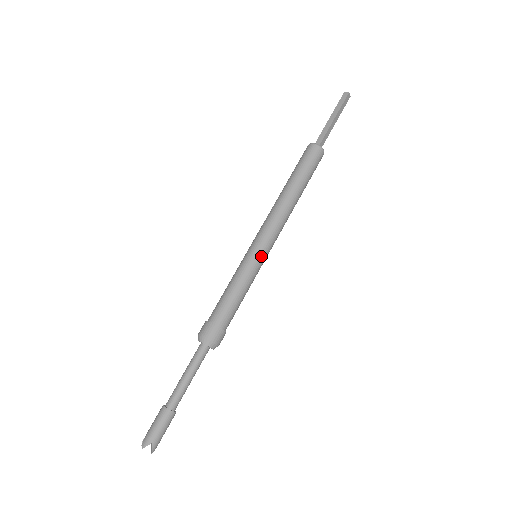
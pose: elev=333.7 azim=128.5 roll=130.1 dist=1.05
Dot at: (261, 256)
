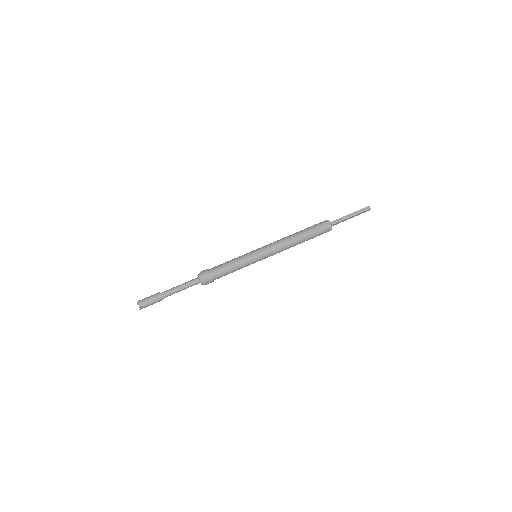
Dot at: (258, 259)
